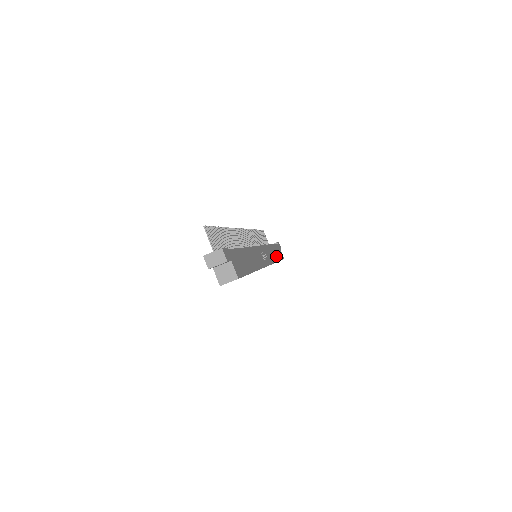
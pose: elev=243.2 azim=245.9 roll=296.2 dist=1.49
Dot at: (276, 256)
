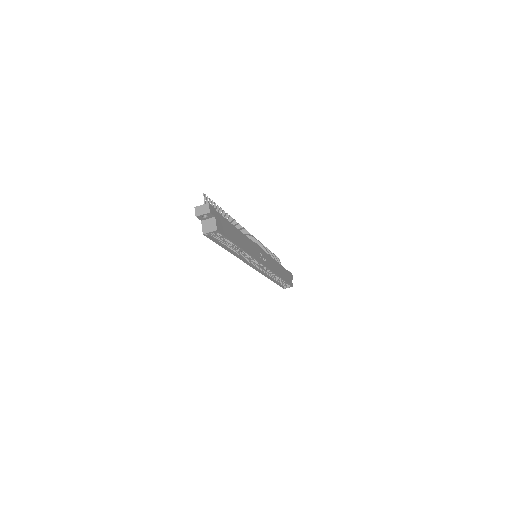
Dot at: (281, 274)
